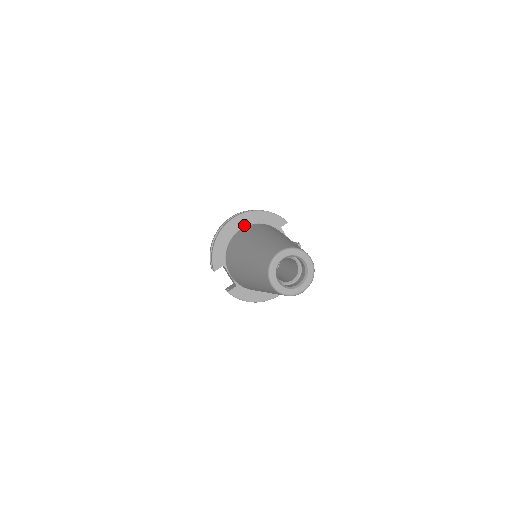
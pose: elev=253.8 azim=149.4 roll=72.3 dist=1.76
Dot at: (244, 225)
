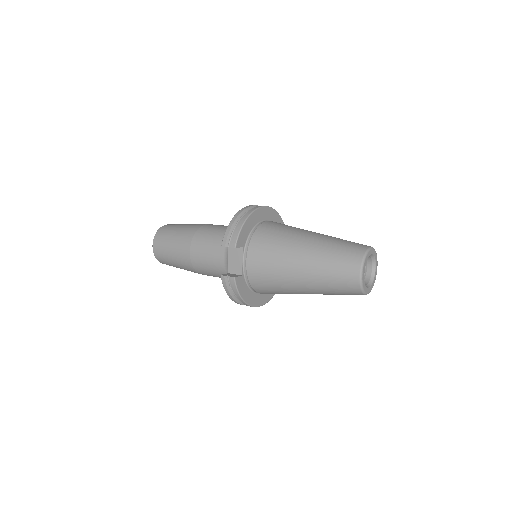
Dot at: (268, 219)
